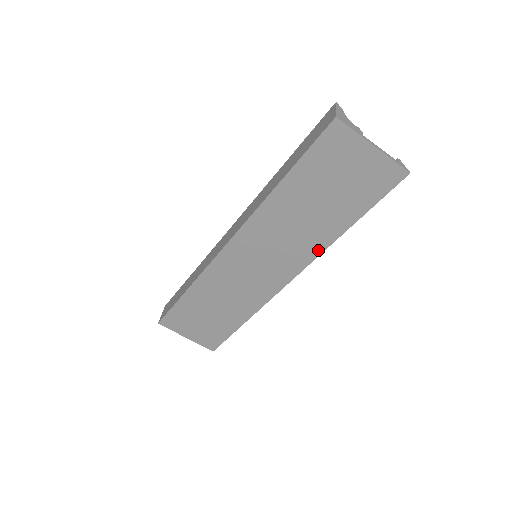
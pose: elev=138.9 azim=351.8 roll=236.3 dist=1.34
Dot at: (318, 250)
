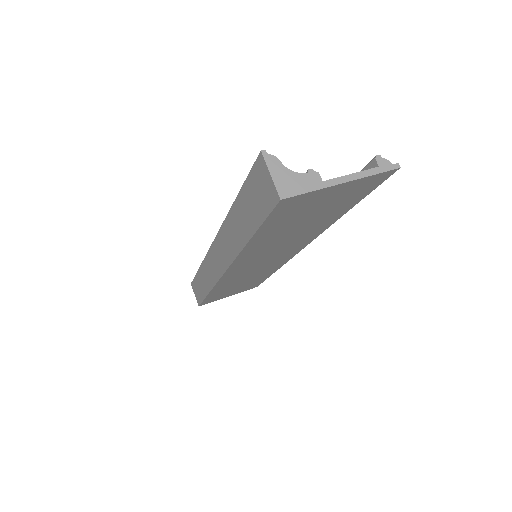
Dot at: (319, 233)
